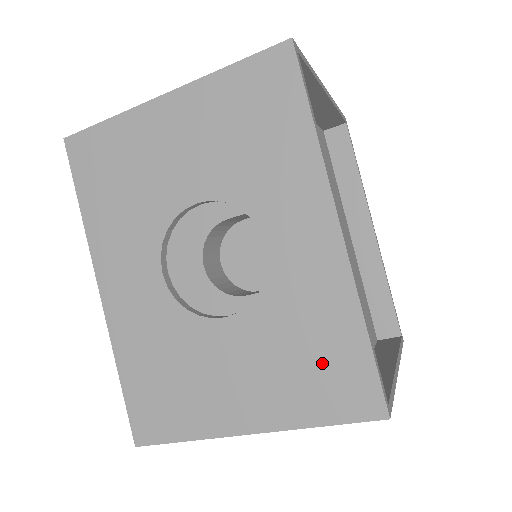
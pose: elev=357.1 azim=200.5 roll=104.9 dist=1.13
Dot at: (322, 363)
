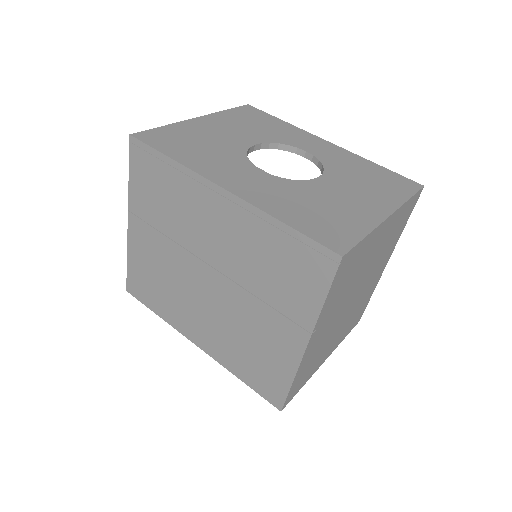
Dot at: (379, 178)
